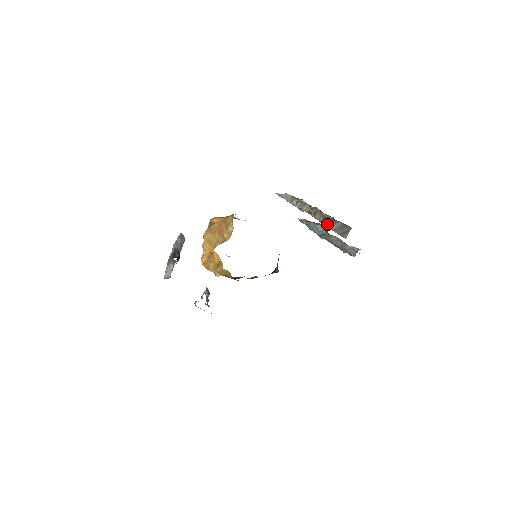
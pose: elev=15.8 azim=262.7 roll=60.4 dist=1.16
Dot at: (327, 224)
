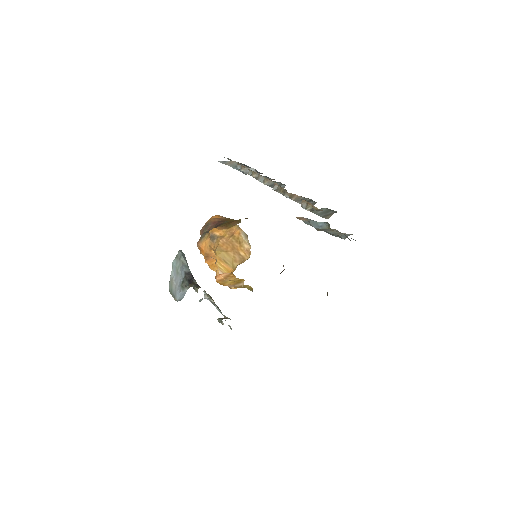
Dot at: (312, 210)
